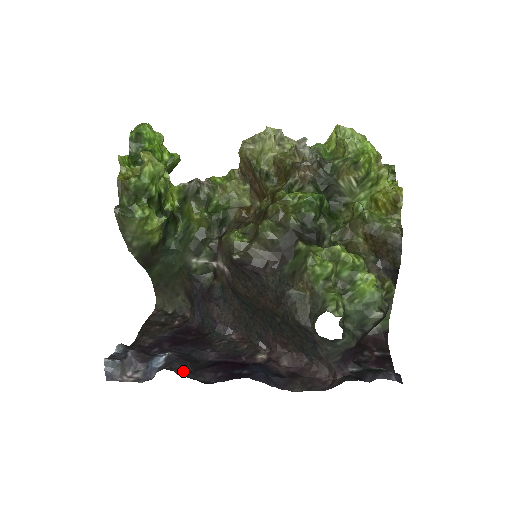
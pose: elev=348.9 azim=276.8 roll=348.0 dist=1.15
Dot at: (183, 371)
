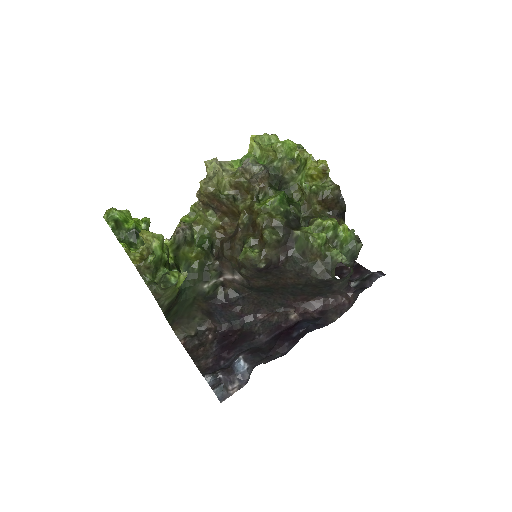
Dot at: (263, 359)
